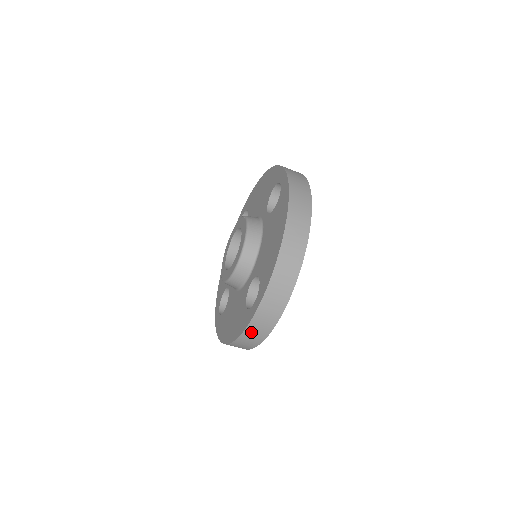
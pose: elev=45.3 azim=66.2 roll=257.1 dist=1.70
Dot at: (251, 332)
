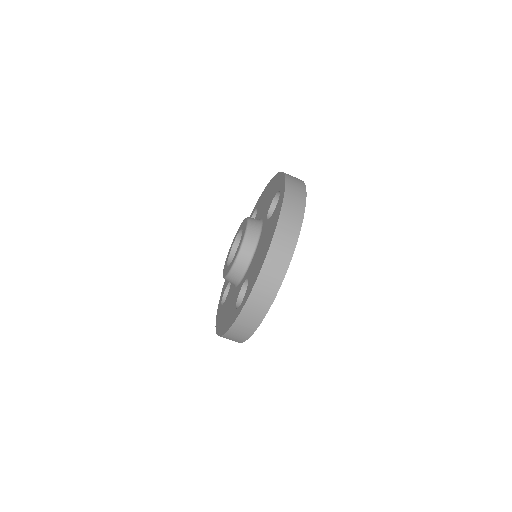
Dot at: (236, 330)
